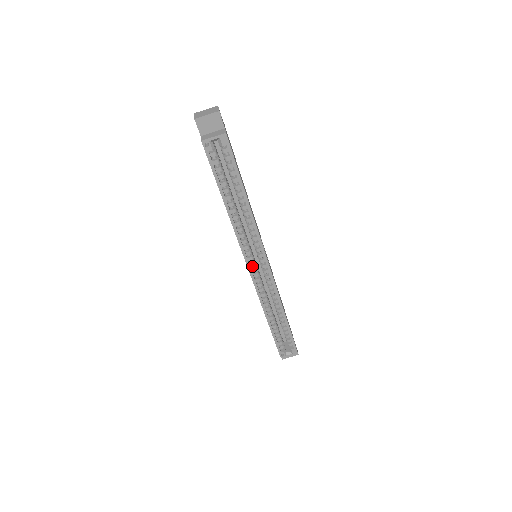
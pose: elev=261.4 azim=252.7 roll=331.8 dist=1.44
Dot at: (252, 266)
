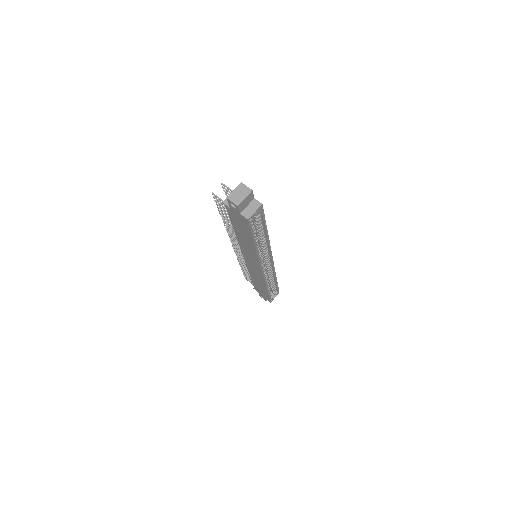
Dot at: occluded
